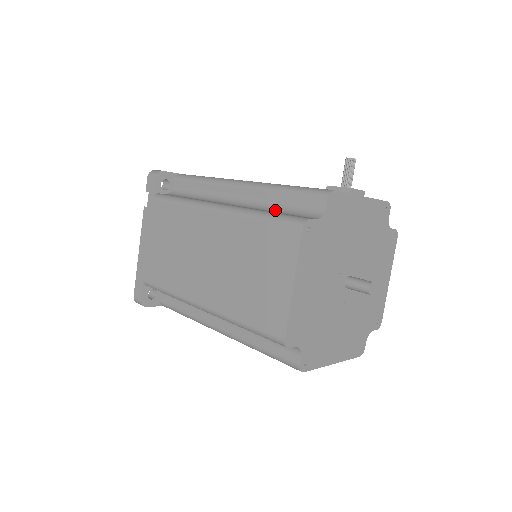
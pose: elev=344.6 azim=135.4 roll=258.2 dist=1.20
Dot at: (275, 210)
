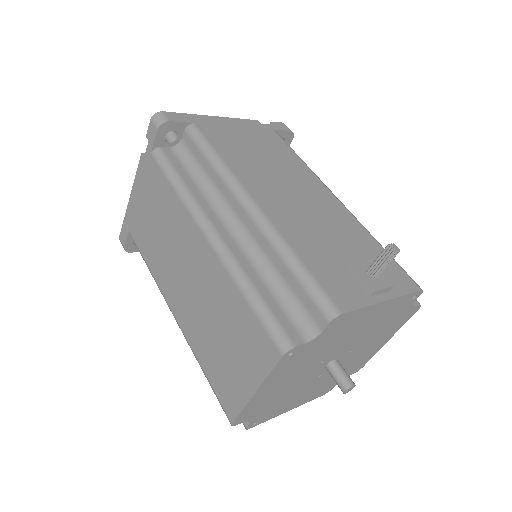
Dot at: (271, 283)
